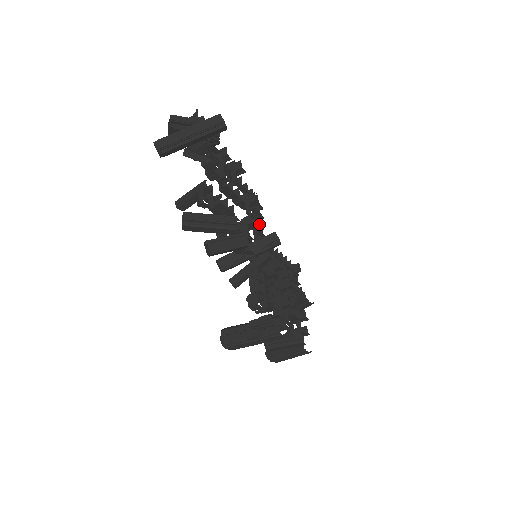
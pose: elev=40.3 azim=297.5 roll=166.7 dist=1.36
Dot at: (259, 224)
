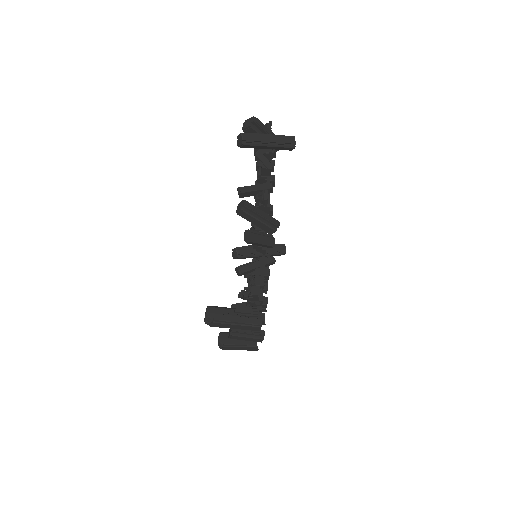
Dot at: occluded
